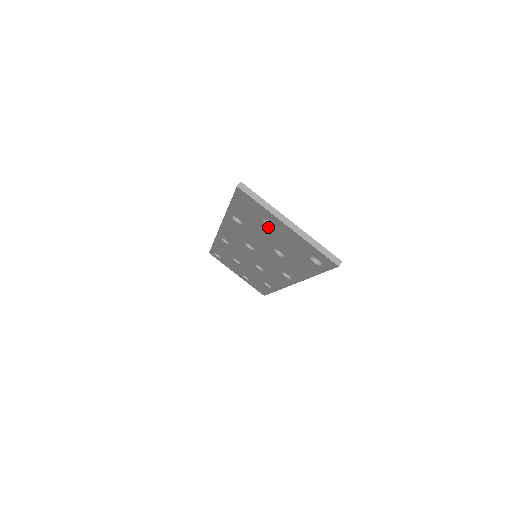
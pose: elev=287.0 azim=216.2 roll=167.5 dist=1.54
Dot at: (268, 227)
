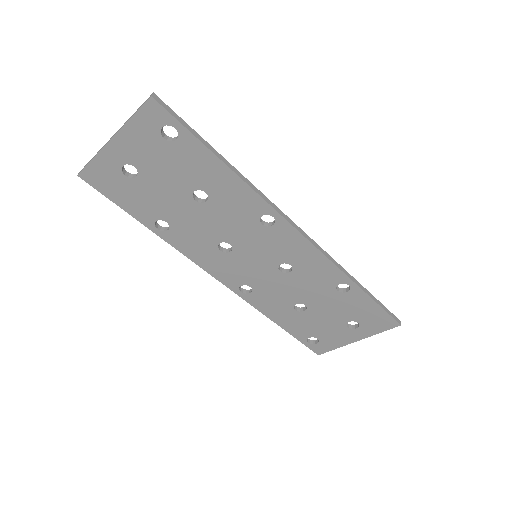
Dot at: (139, 177)
